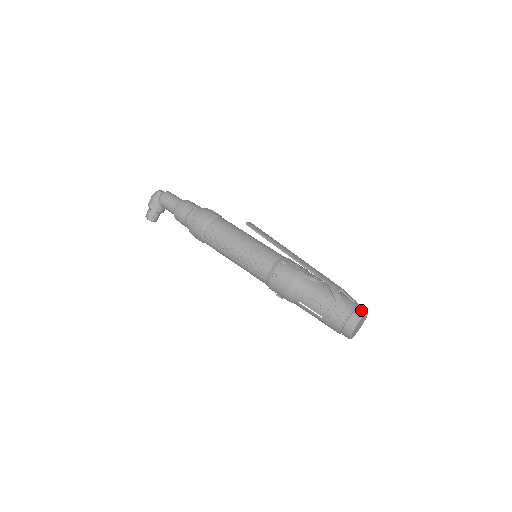
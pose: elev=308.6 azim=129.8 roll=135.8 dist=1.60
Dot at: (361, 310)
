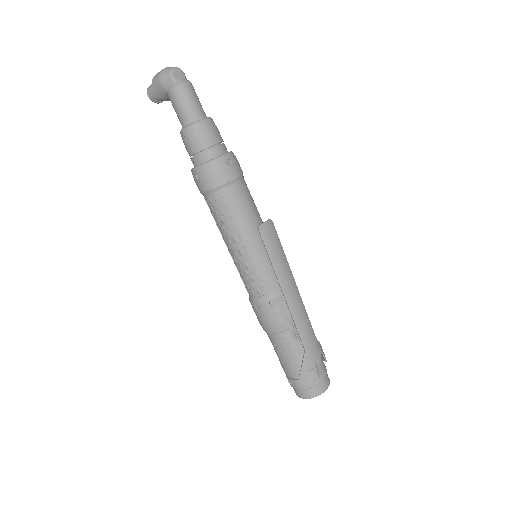
Dot at: (320, 389)
